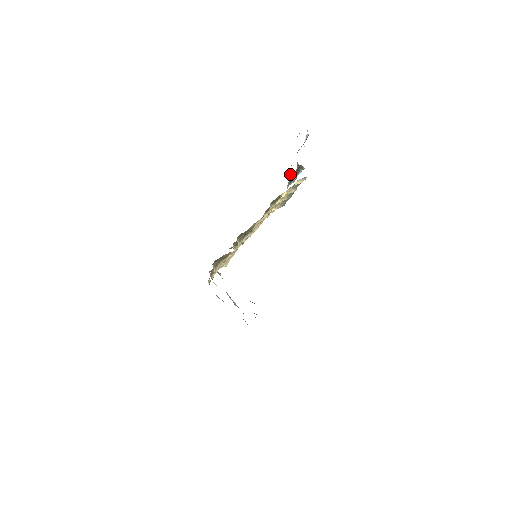
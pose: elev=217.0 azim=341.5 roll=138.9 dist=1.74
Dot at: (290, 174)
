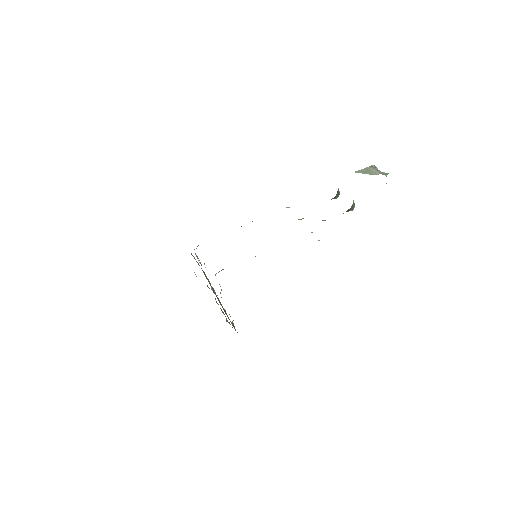
Dot at: occluded
